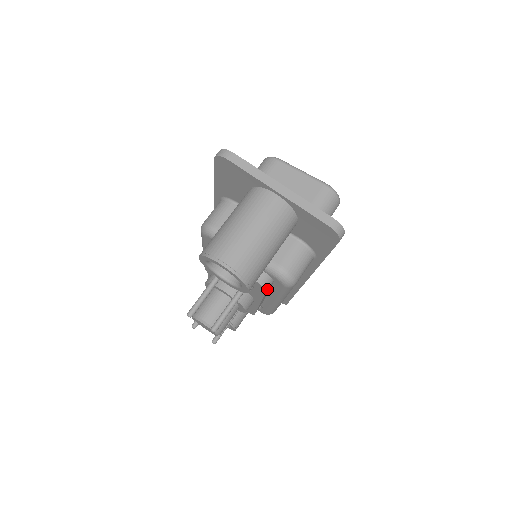
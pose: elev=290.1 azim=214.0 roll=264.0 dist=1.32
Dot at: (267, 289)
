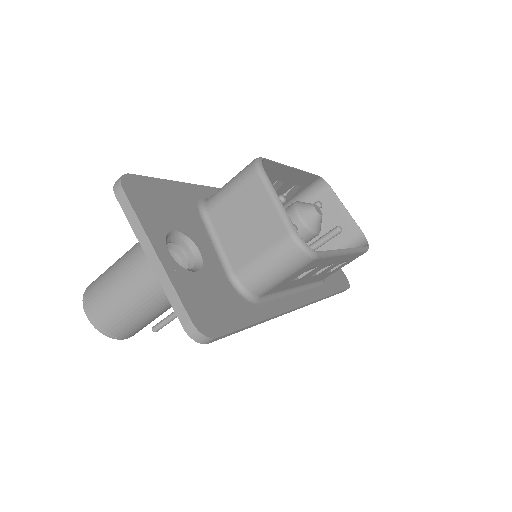
Dot at: occluded
